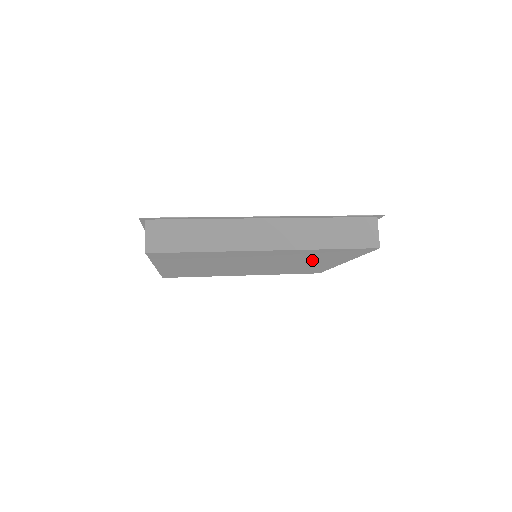
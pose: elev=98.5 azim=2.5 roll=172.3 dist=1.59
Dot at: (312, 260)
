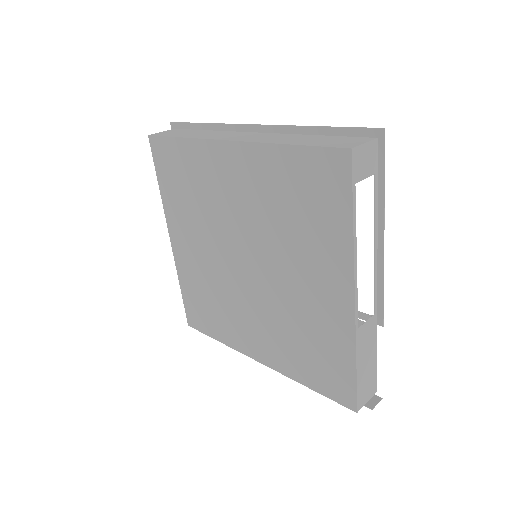
Dot at: (300, 246)
